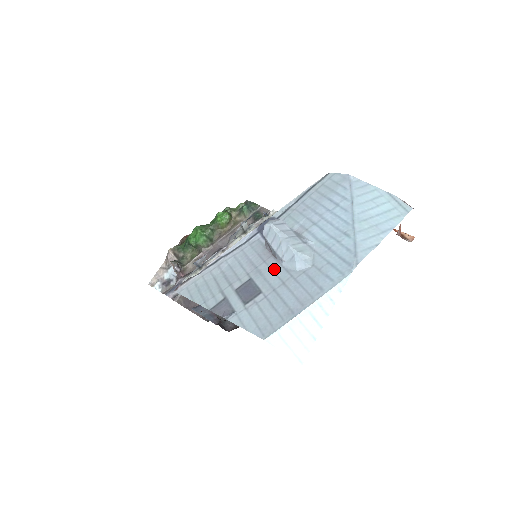
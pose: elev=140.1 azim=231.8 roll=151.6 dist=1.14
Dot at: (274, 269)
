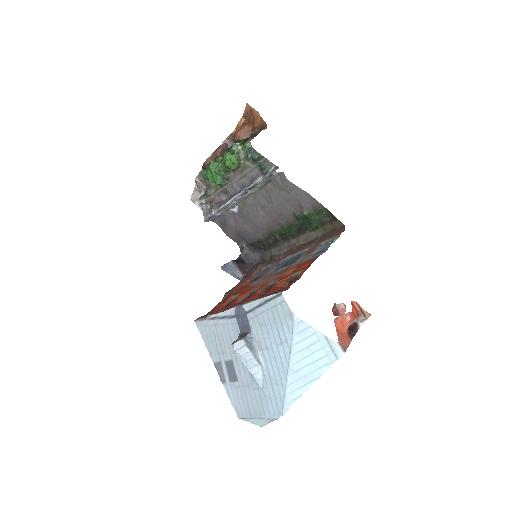
Dot at: (244, 367)
